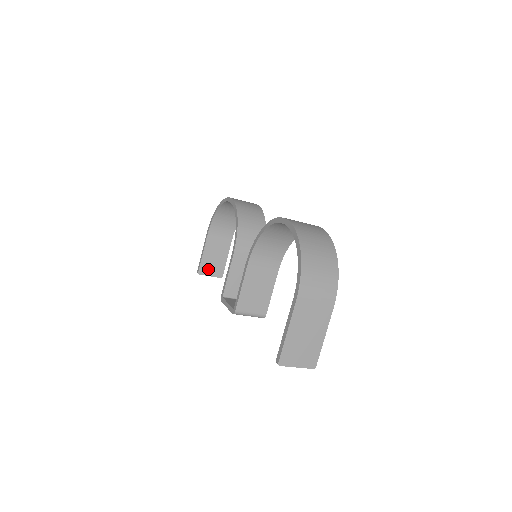
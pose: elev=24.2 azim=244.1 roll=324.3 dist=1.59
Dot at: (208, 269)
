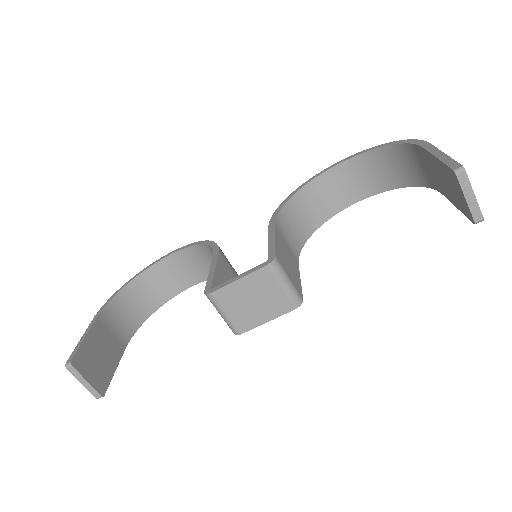
Dot at: (87, 367)
